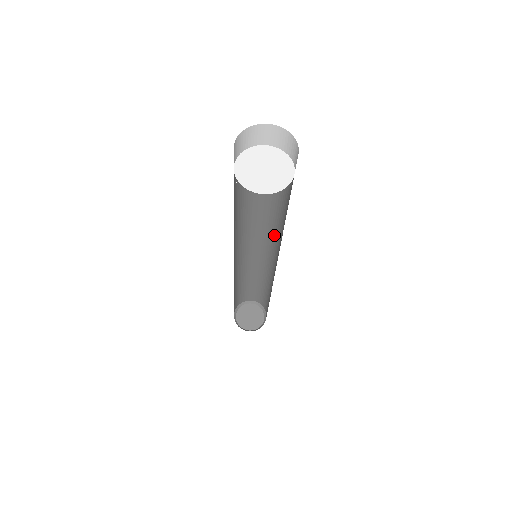
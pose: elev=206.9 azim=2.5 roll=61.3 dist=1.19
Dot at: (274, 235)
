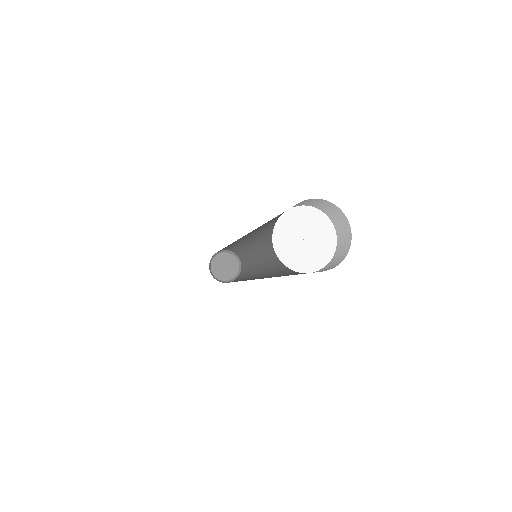
Dot at: occluded
